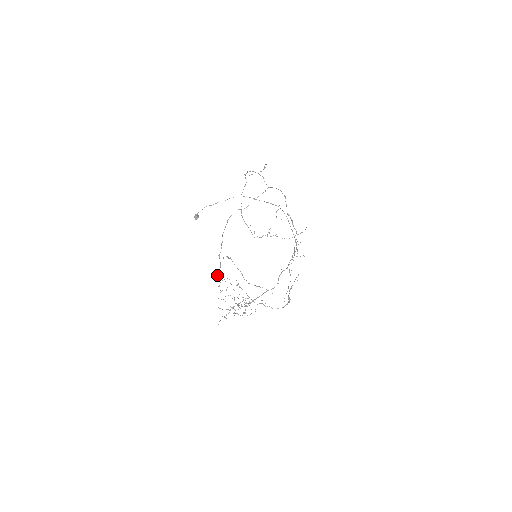
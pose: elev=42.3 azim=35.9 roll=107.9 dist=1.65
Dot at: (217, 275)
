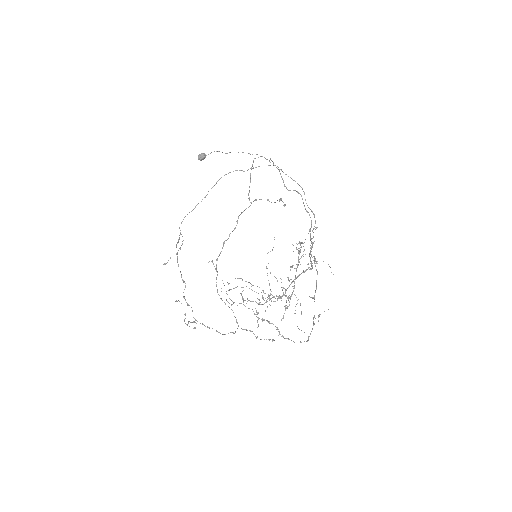
Dot at: (213, 263)
